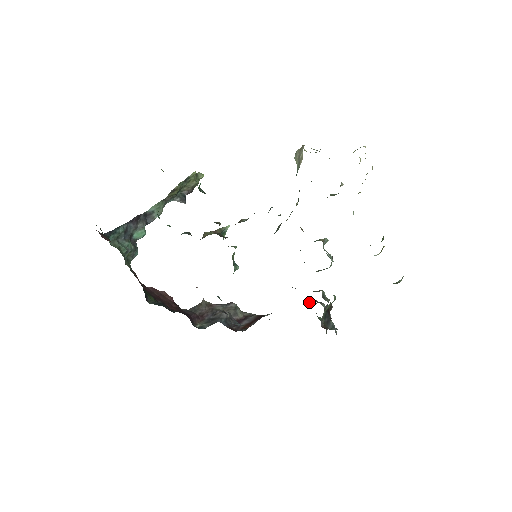
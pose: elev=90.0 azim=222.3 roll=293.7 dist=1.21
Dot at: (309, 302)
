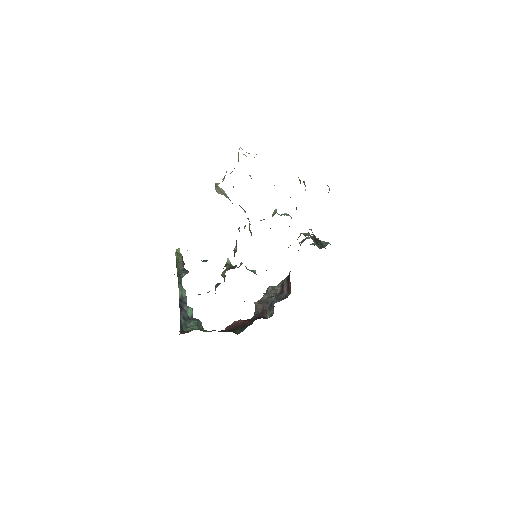
Dot at: (300, 244)
